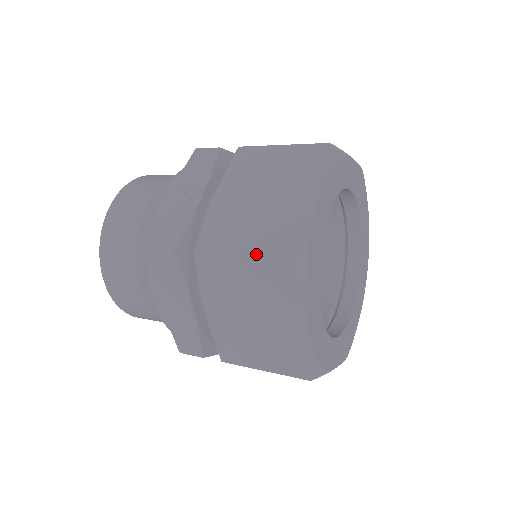
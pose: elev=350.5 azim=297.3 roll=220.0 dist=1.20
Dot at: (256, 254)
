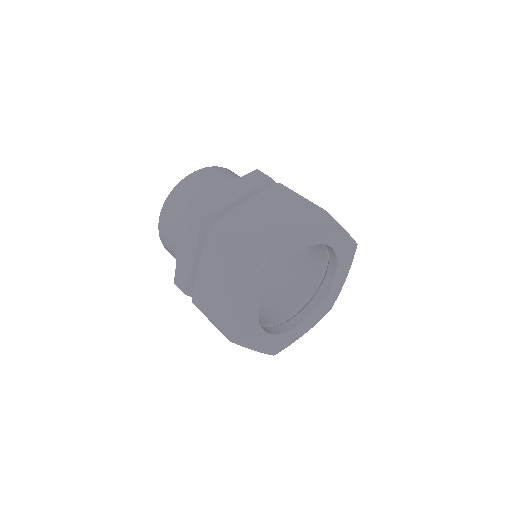
Dot at: (238, 246)
